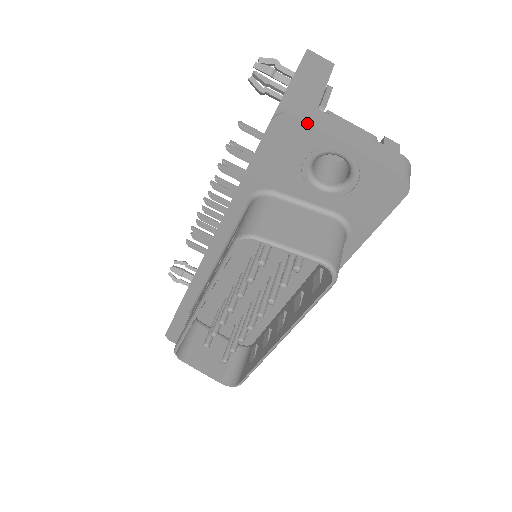
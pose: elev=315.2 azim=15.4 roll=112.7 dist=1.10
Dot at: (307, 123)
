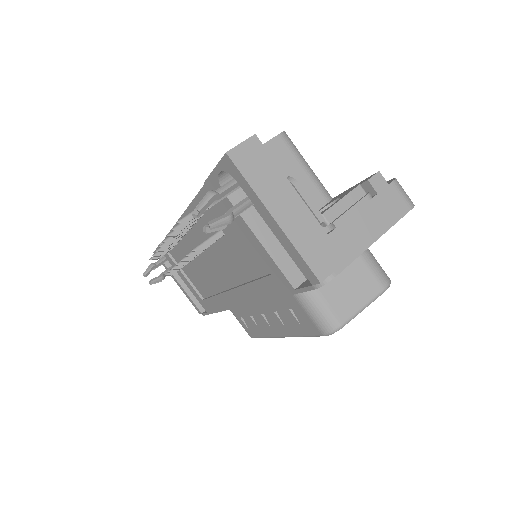
Dot at: occluded
